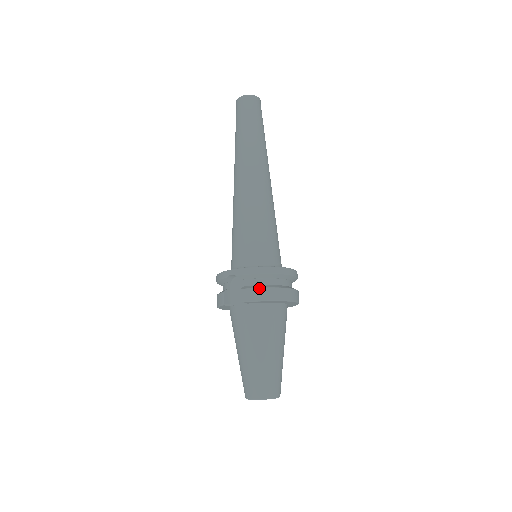
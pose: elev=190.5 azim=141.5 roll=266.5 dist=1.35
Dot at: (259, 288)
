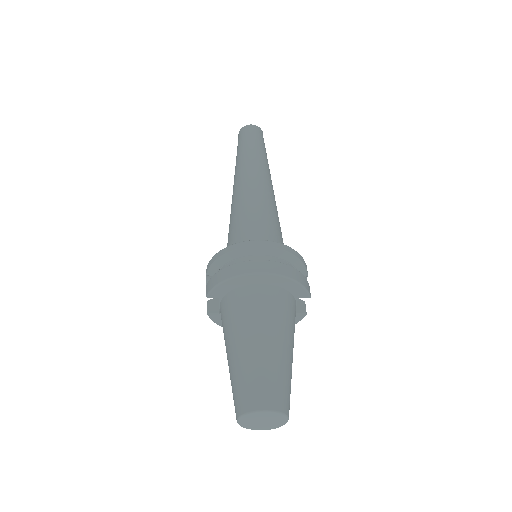
Dot at: (217, 272)
